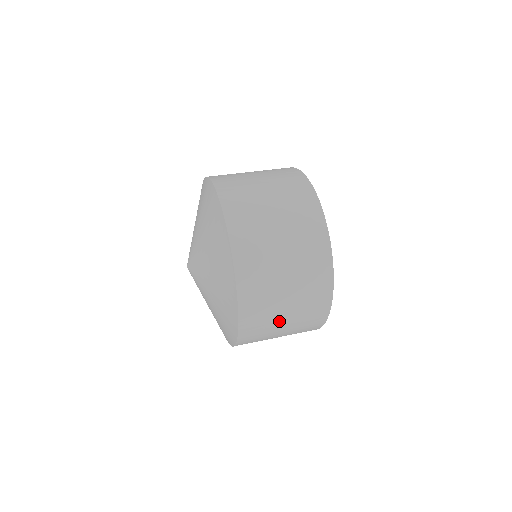
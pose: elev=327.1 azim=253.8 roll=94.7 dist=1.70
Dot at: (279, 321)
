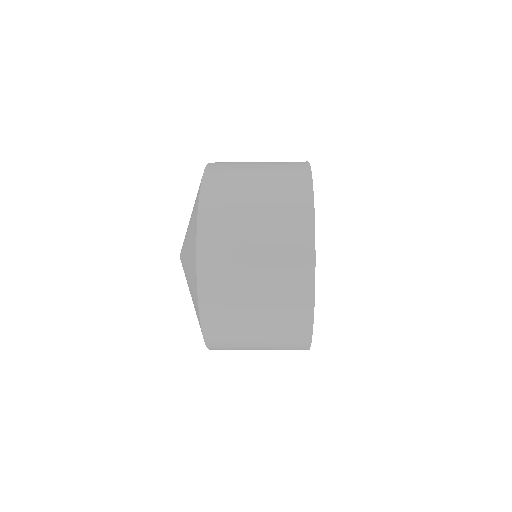
Dot at: (248, 296)
